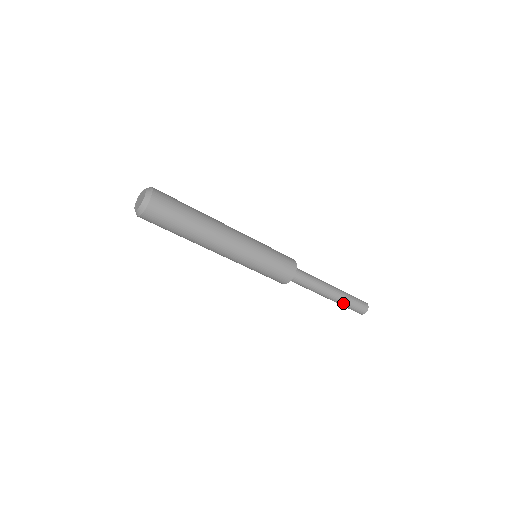
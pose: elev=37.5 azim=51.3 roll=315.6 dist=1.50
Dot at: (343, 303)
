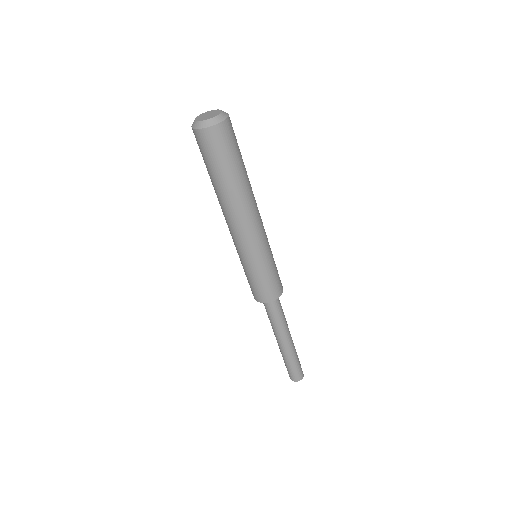
Dot at: (295, 354)
